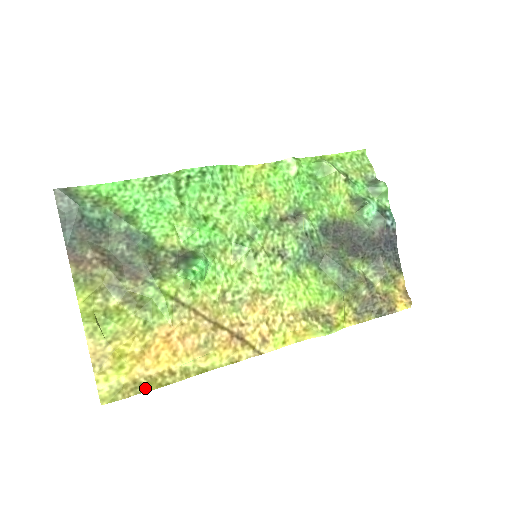
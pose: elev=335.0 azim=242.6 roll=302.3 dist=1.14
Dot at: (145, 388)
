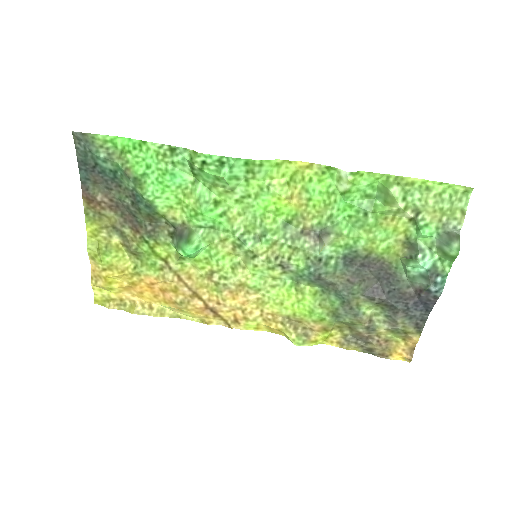
Dot at: (127, 308)
